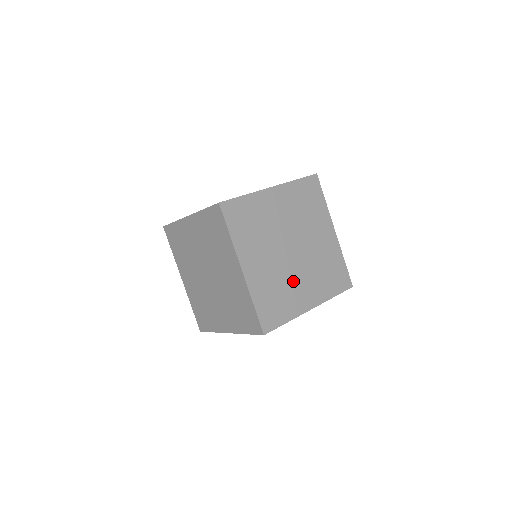
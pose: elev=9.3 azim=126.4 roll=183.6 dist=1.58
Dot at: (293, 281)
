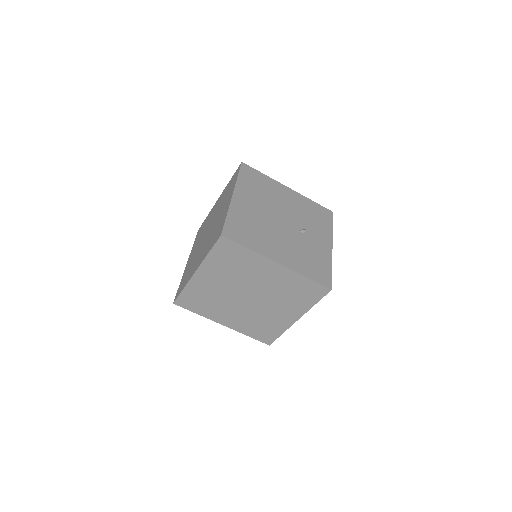
Dot at: (267, 313)
